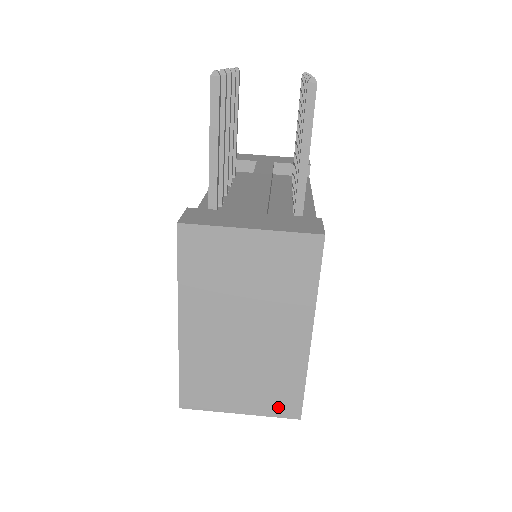
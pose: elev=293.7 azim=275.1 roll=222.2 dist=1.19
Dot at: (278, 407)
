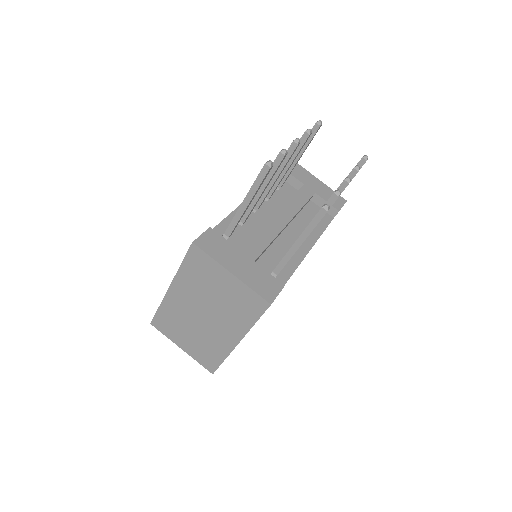
Dot at: (204, 360)
